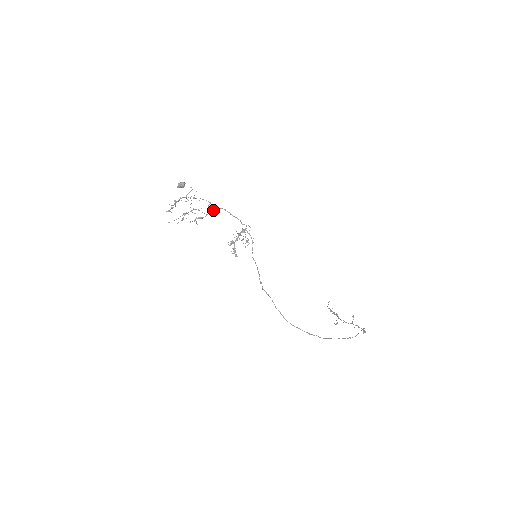
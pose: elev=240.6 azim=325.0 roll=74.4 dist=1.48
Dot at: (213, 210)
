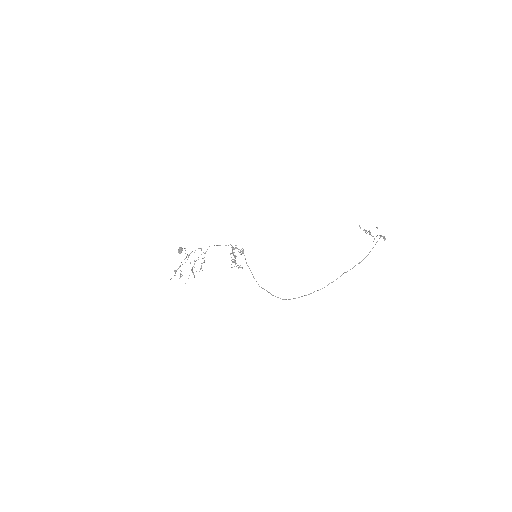
Dot at: occluded
